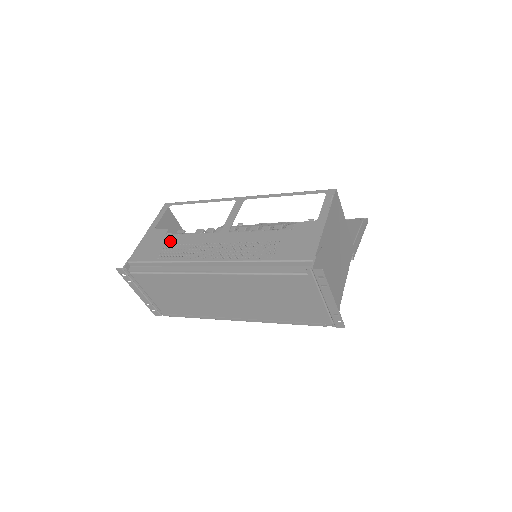
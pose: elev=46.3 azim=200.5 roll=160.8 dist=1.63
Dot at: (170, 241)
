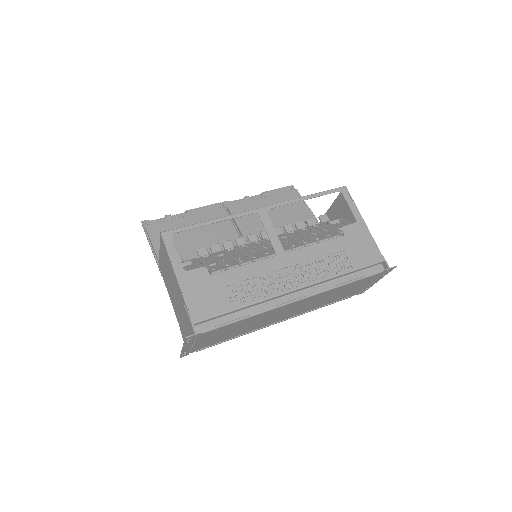
Dot at: (226, 281)
